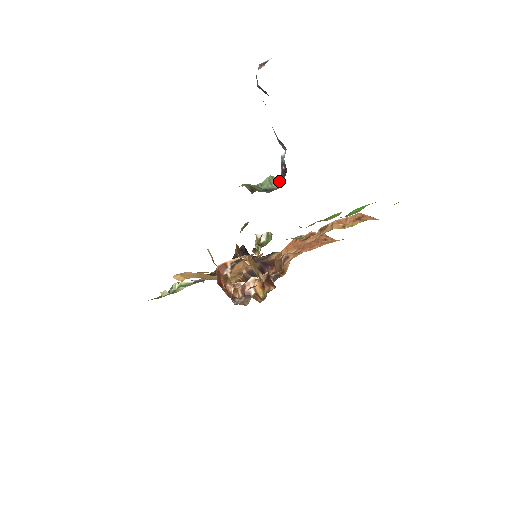
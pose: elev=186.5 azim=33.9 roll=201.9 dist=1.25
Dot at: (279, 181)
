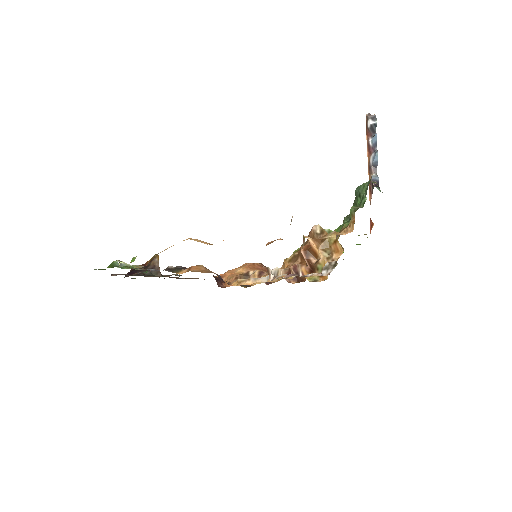
Dot at: (378, 189)
